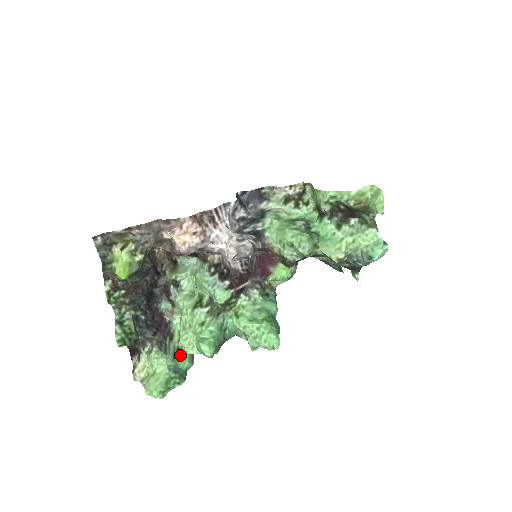
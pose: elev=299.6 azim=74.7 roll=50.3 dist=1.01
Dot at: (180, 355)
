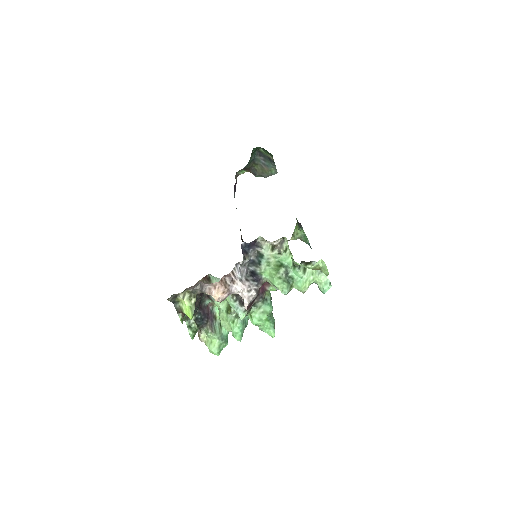
Dot at: (222, 327)
